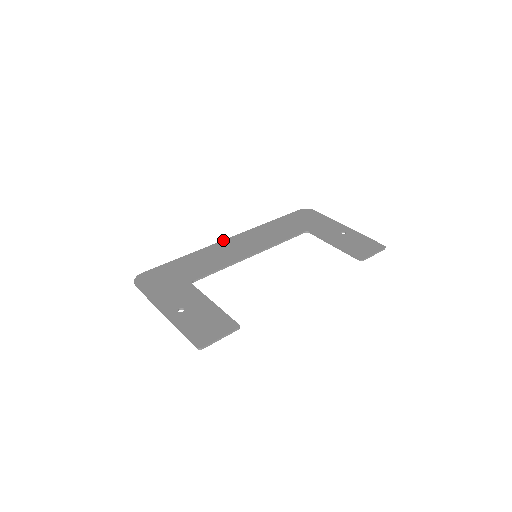
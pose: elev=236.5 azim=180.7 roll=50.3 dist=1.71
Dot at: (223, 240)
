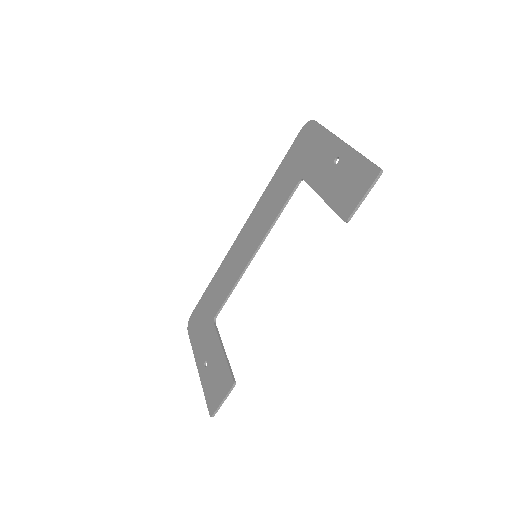
Dot at: (236, 238)
